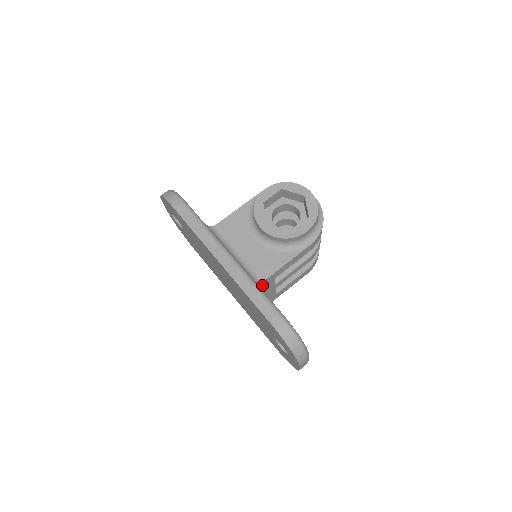
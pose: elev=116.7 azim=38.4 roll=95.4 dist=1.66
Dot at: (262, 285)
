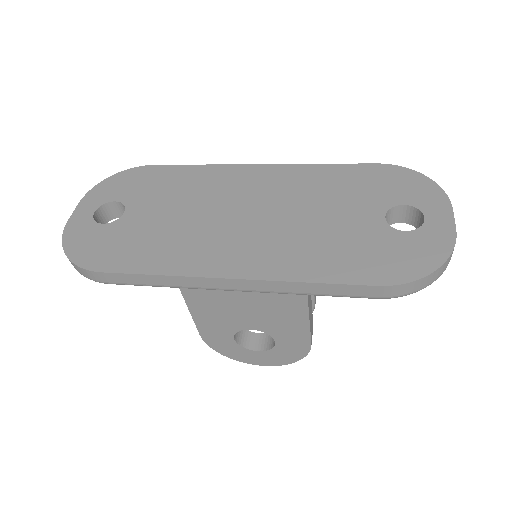
Dot at: occluded
